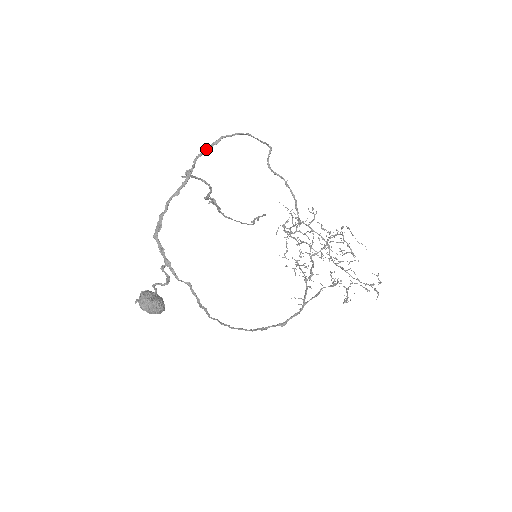
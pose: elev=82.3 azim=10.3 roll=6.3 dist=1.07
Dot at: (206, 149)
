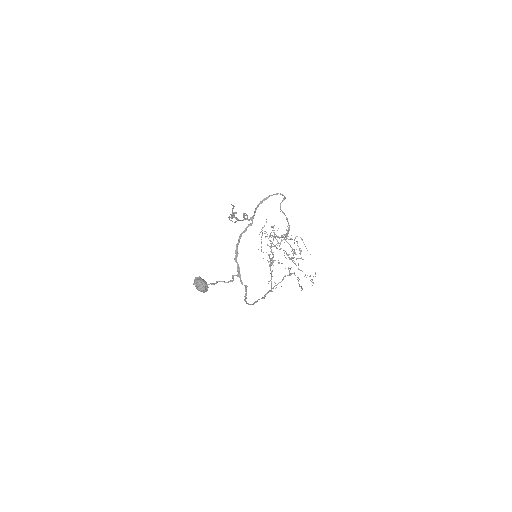
Dot at: (261, 203)
